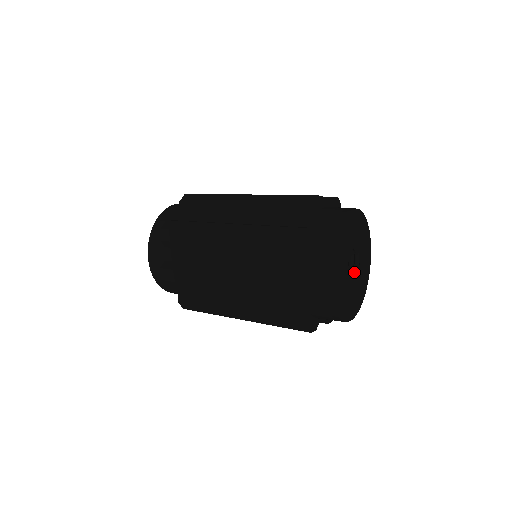
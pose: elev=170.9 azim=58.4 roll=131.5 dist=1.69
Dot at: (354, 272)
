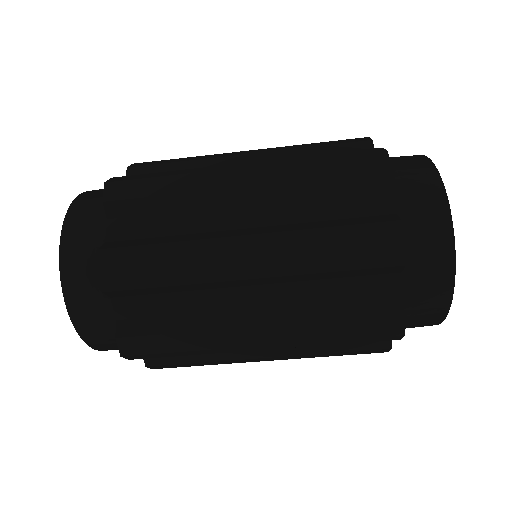
Dot at: occluded
